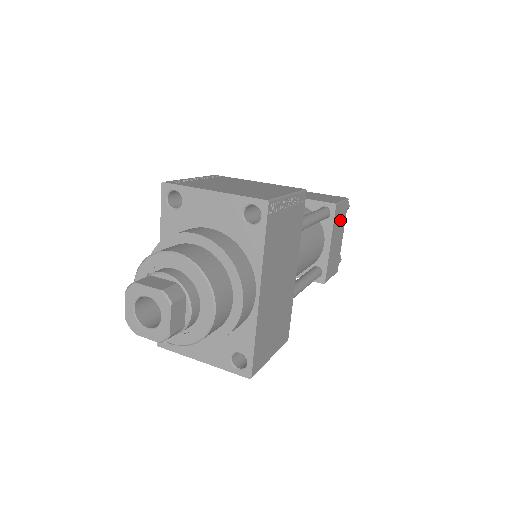
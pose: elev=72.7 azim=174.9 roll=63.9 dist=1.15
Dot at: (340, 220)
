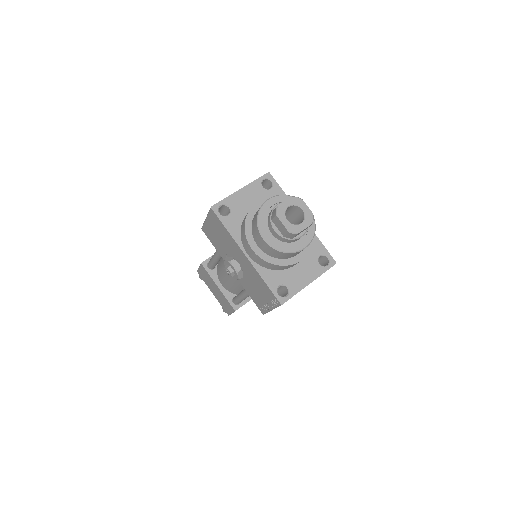
Dot at: occluded
